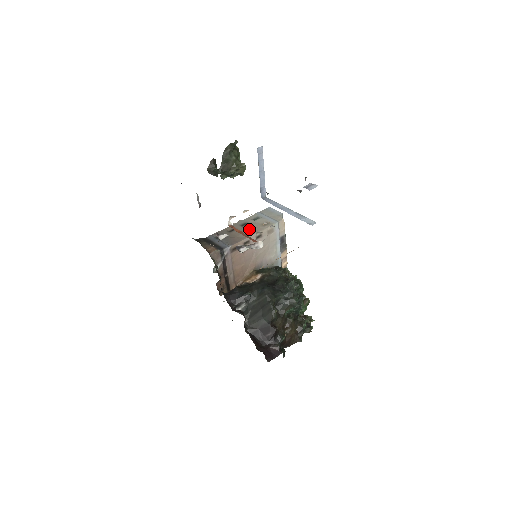
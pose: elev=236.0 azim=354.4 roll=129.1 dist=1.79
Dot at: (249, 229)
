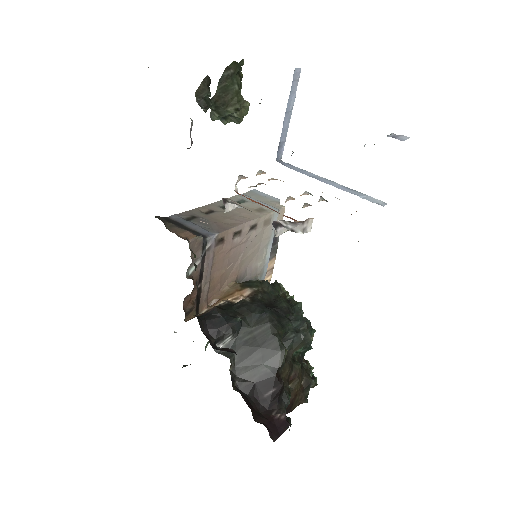
Dot at: occluded
